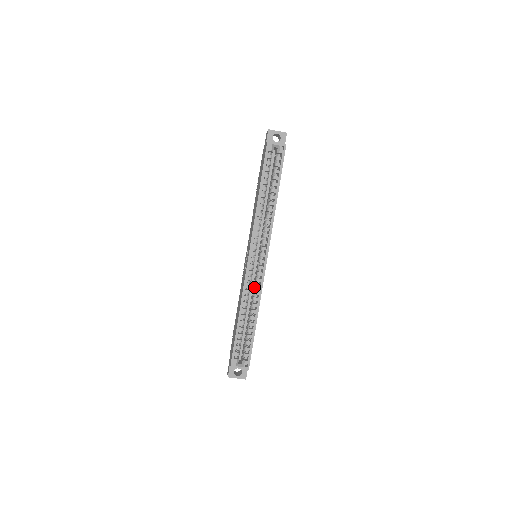
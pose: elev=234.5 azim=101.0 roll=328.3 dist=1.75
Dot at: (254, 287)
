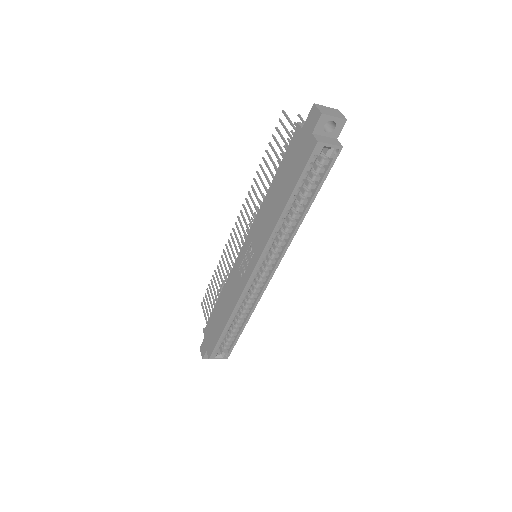
Dot at: (250, 296)
